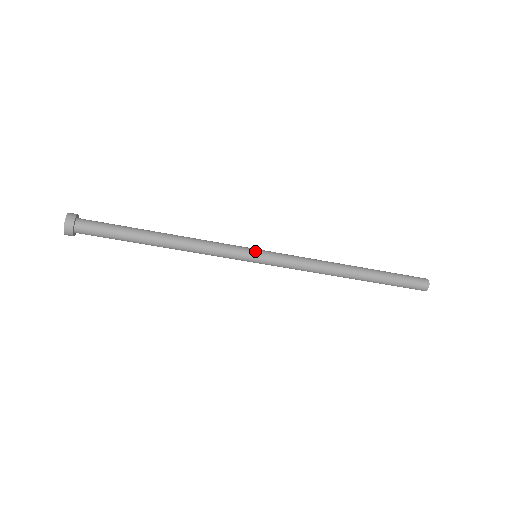
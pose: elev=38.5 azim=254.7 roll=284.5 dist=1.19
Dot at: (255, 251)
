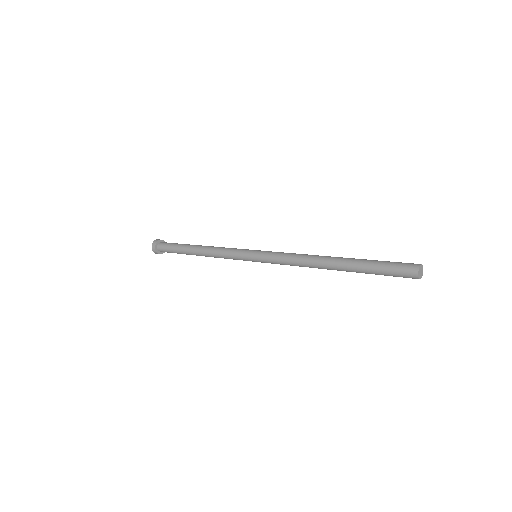
Dot at: (251, 253)
